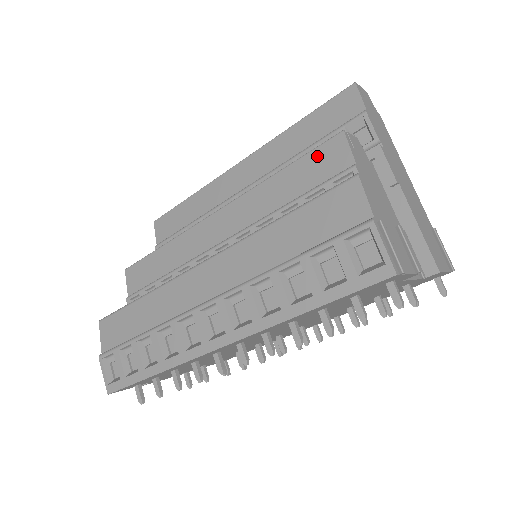
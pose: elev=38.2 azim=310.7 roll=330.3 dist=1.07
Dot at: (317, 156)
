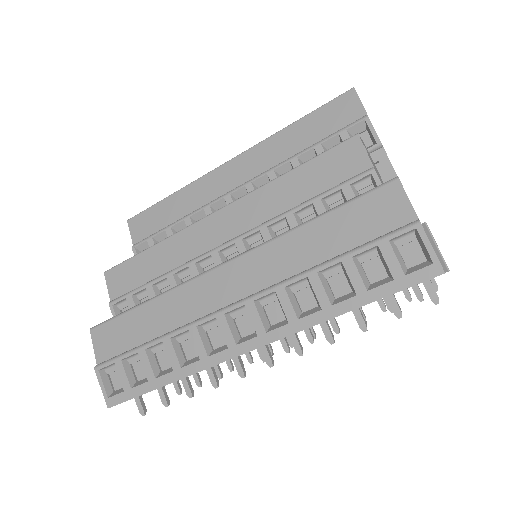
Dot at: (331, 158)
